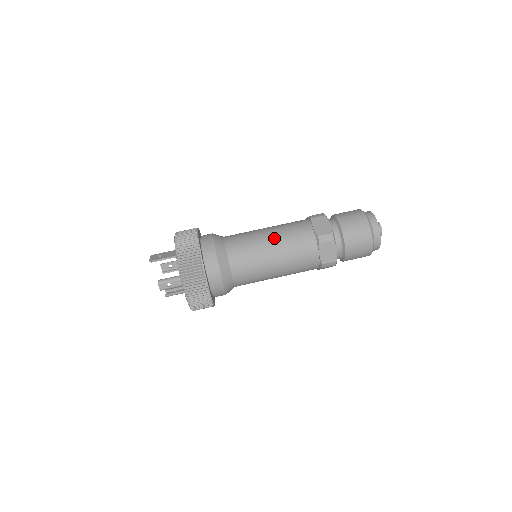
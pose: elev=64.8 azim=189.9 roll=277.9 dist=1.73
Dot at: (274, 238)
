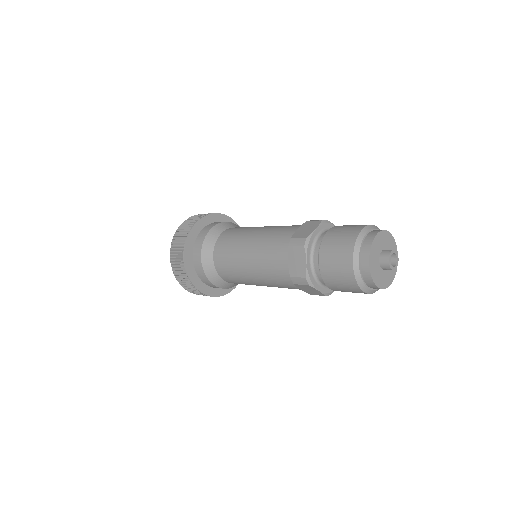
Dot at: (259, 233)
